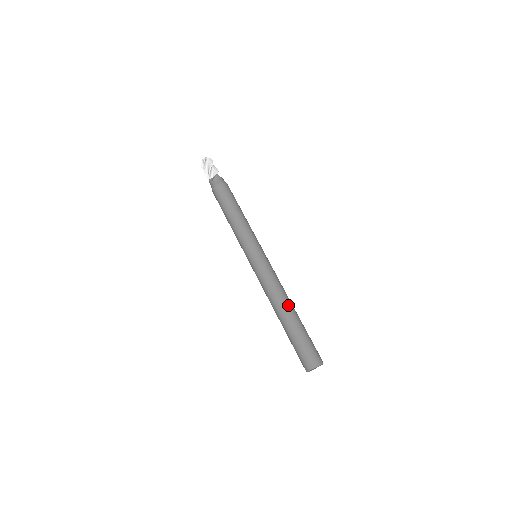
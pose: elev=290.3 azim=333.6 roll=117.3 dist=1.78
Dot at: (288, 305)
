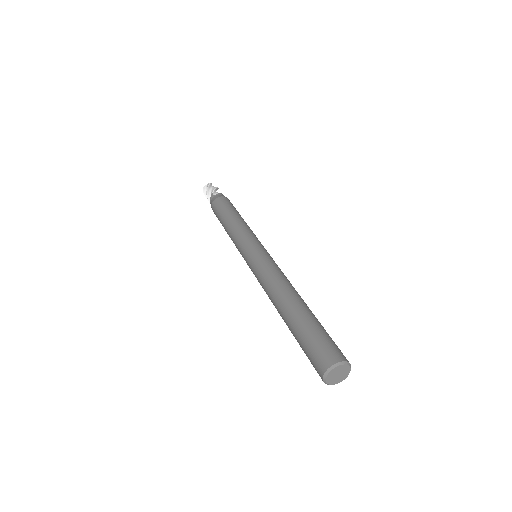
Dot at: (300, 296)
